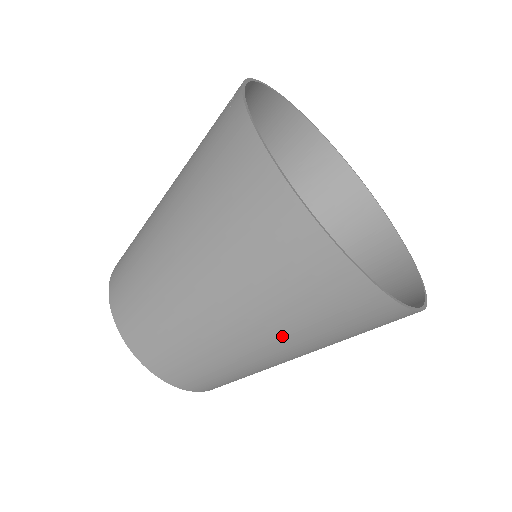
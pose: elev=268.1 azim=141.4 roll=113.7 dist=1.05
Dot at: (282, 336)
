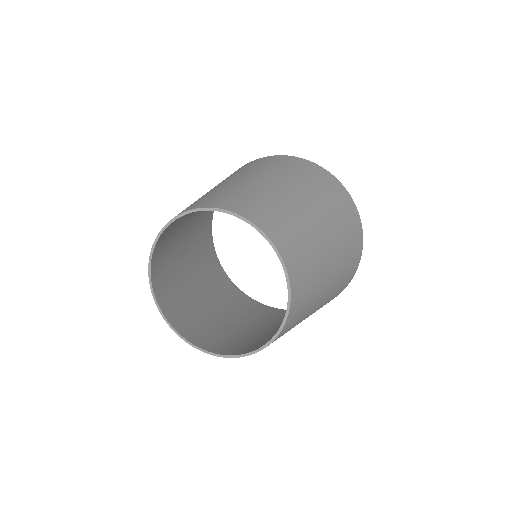
Dot at: (319, 202)
